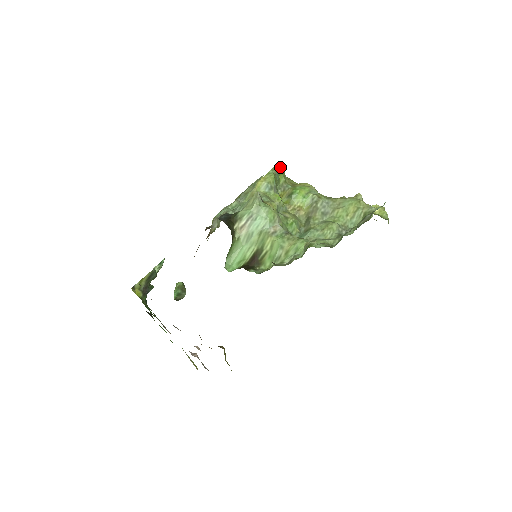
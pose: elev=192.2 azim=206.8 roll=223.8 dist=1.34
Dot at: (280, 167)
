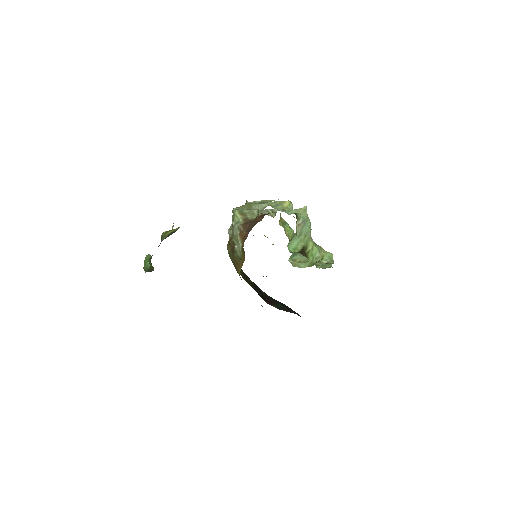
Dot at: occluded
